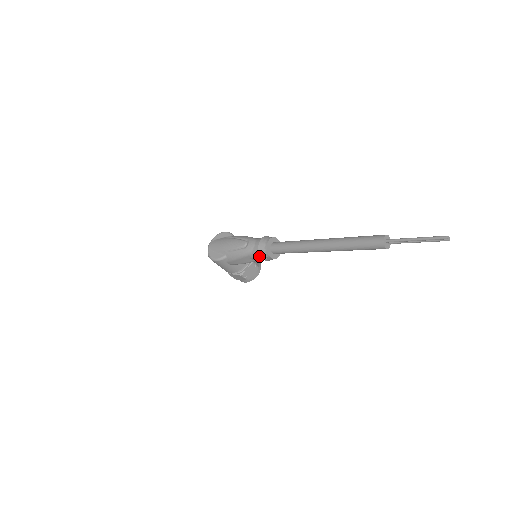
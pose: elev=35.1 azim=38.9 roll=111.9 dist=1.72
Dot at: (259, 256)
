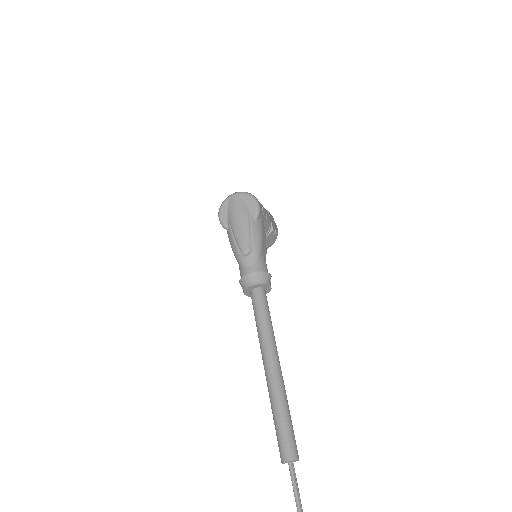
Dot at: (241, 277)
